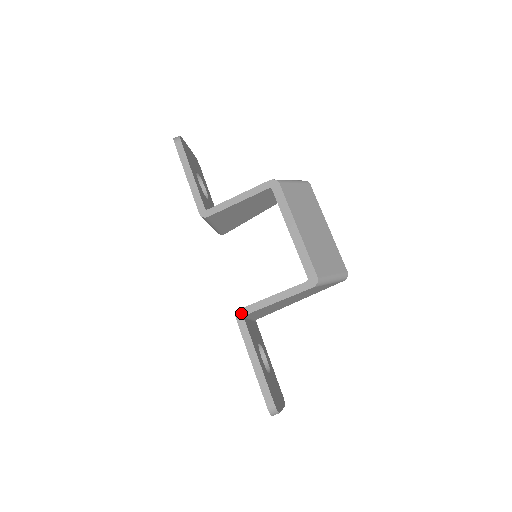
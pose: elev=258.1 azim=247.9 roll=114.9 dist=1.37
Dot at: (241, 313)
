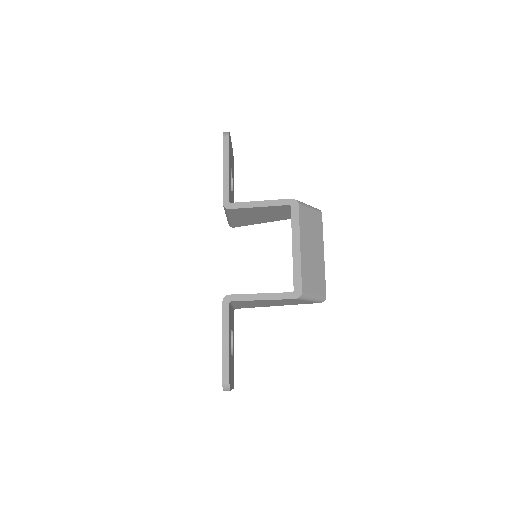
Dot at: (228, 298)
